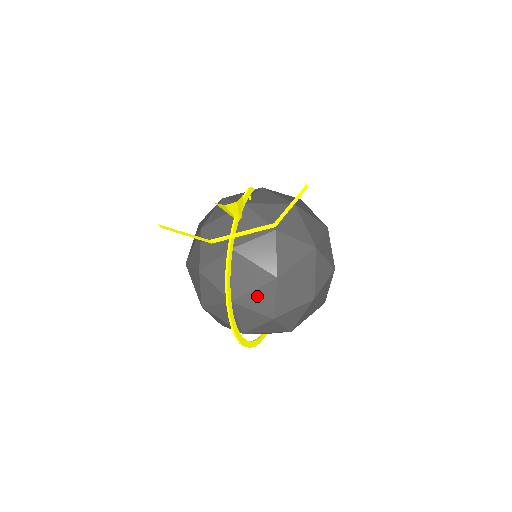
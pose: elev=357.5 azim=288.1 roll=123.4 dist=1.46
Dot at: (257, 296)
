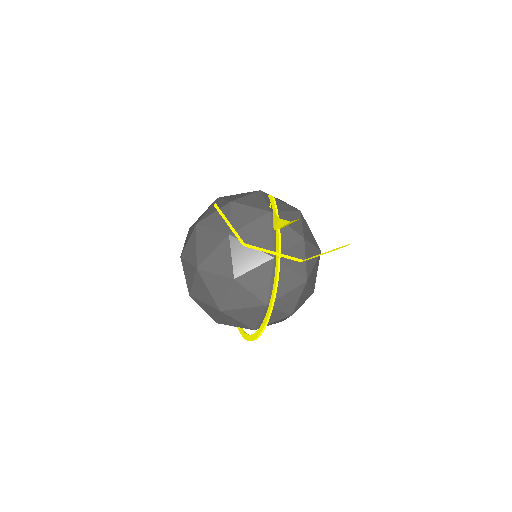
Dot at: (288, 298)
